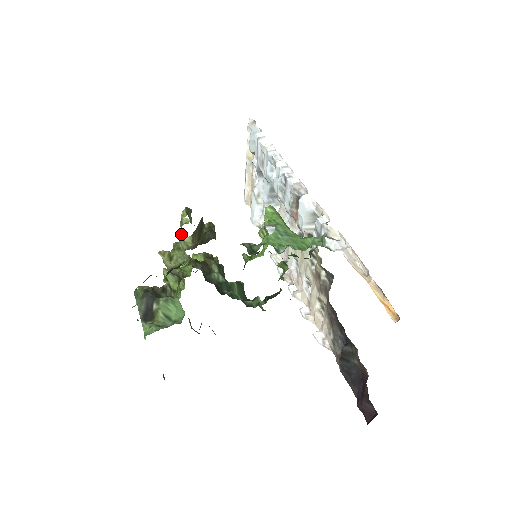
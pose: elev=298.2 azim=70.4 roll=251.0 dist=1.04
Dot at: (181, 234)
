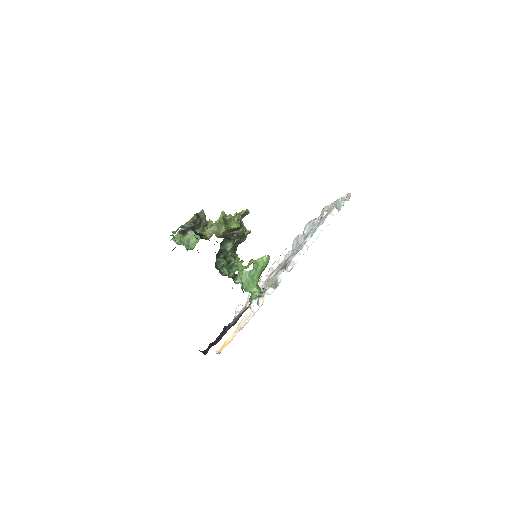
Dot at: (229, 220)
